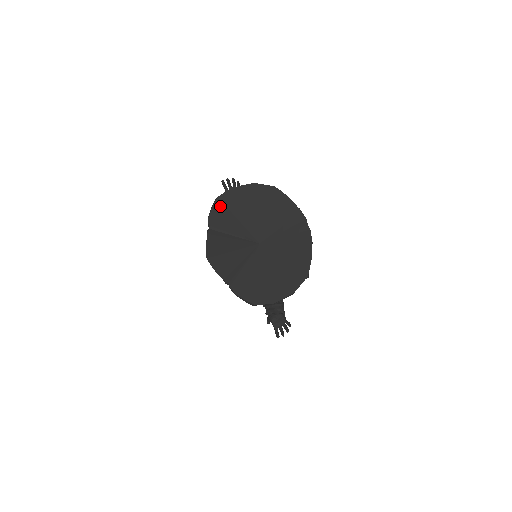
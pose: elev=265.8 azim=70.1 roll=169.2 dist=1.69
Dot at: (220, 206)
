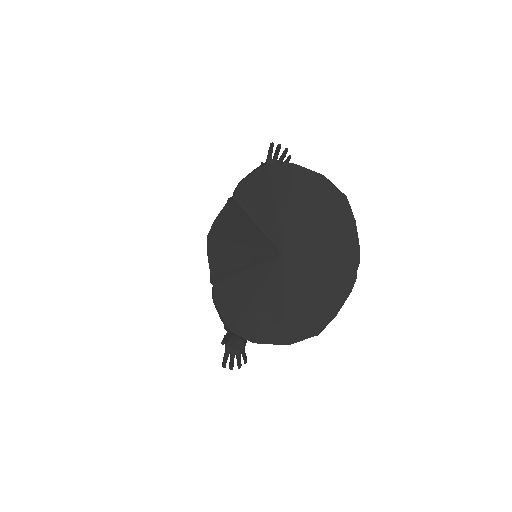
Dot at: (264, 177)
